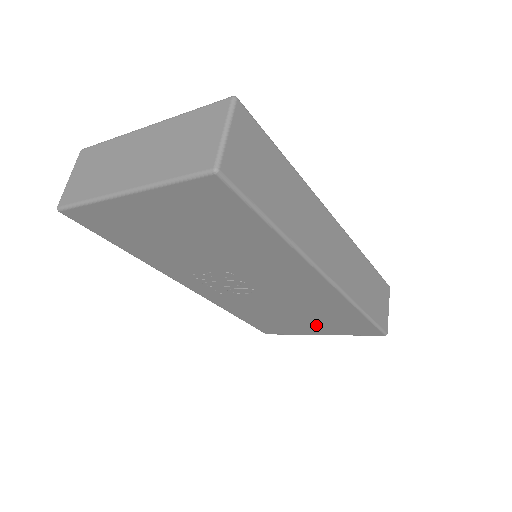
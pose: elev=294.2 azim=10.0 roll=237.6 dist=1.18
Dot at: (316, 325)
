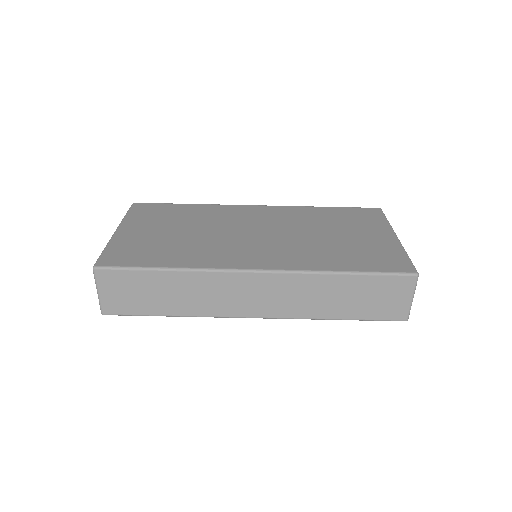
Dot at: occluded
